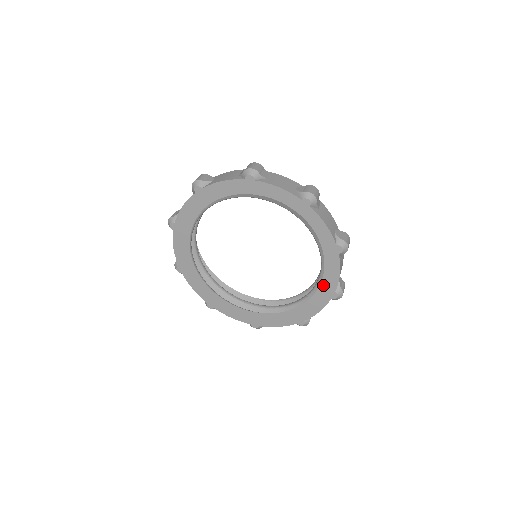
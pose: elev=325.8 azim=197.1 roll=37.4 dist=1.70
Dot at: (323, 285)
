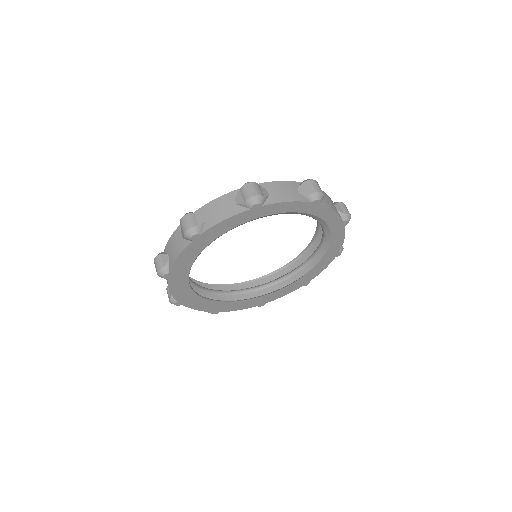
Dot at: (328, 252)
